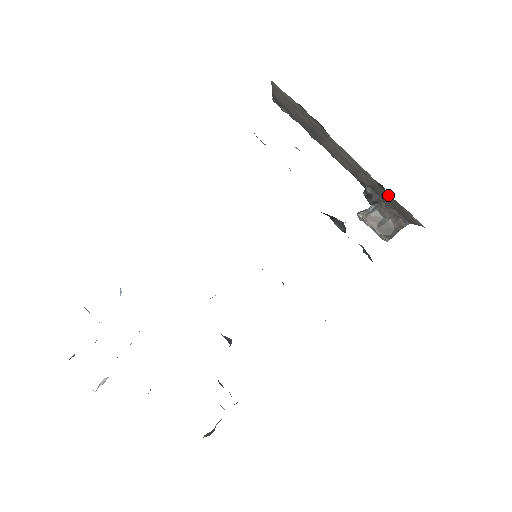
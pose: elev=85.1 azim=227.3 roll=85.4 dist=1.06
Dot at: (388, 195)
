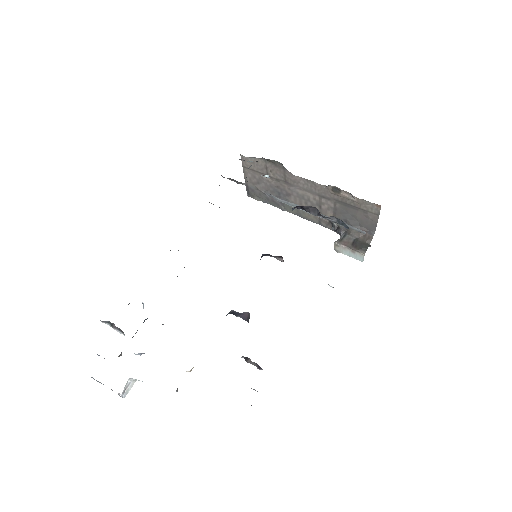
Dot at: (346, 203)
